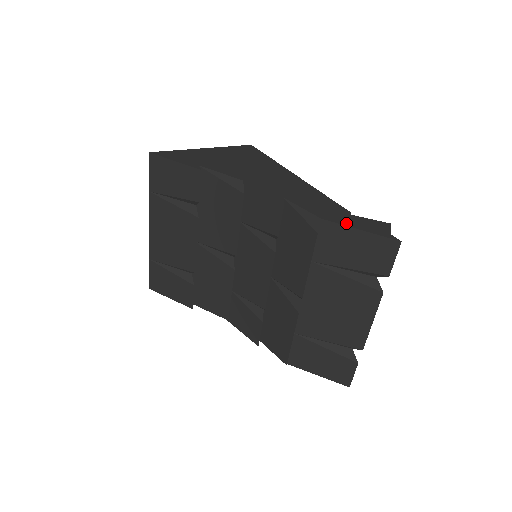
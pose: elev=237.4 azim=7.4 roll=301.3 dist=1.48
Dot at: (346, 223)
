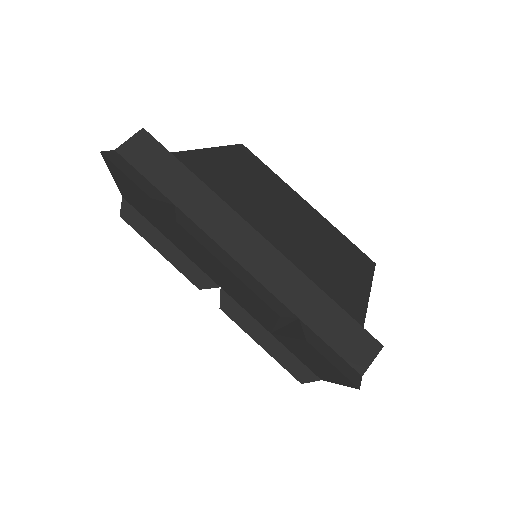
Dot at: occluded
